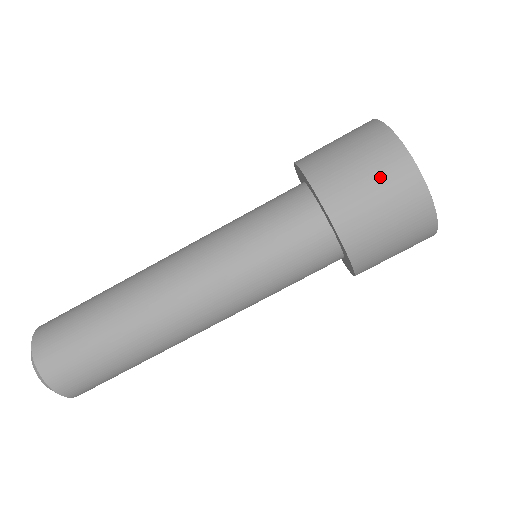
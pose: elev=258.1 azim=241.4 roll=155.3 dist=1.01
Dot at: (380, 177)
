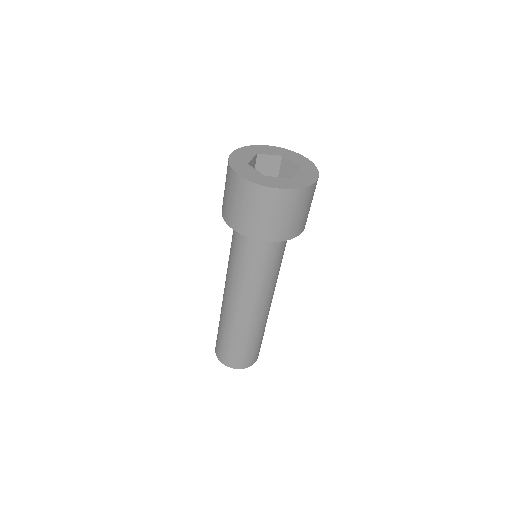
Dot at: (291, 209)
